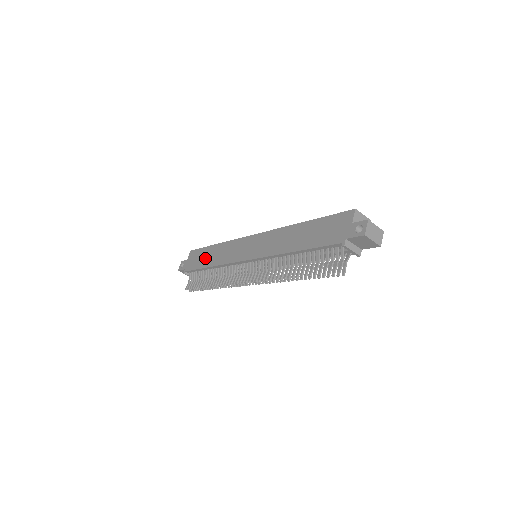
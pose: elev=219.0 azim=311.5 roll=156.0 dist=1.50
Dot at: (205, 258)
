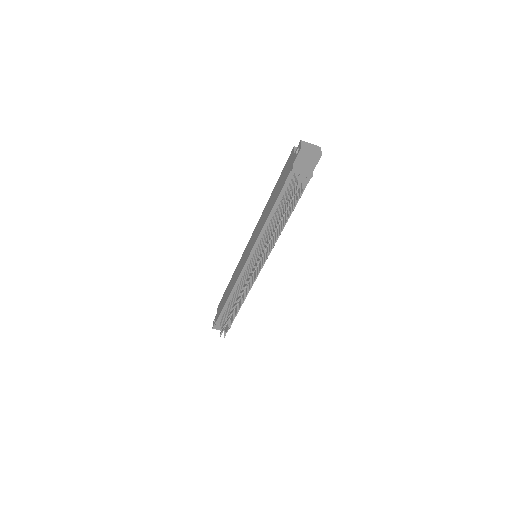
Dot at: (226, 296)
